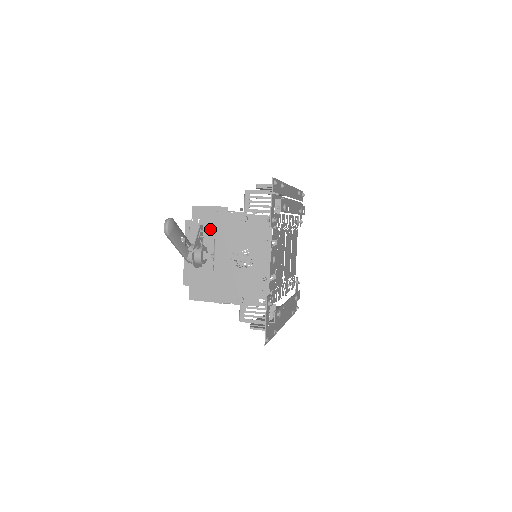
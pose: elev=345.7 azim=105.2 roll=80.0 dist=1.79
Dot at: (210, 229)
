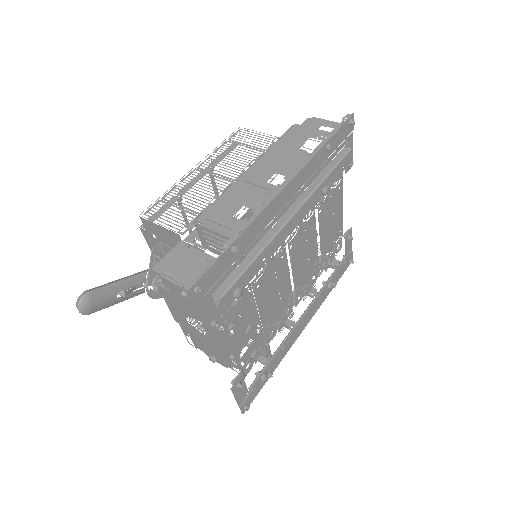
Dot at: occluded
